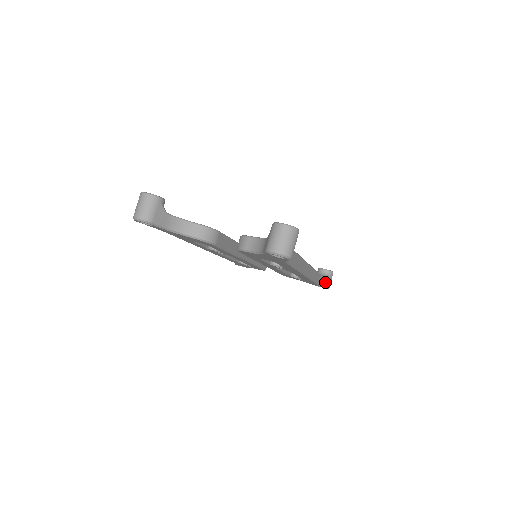
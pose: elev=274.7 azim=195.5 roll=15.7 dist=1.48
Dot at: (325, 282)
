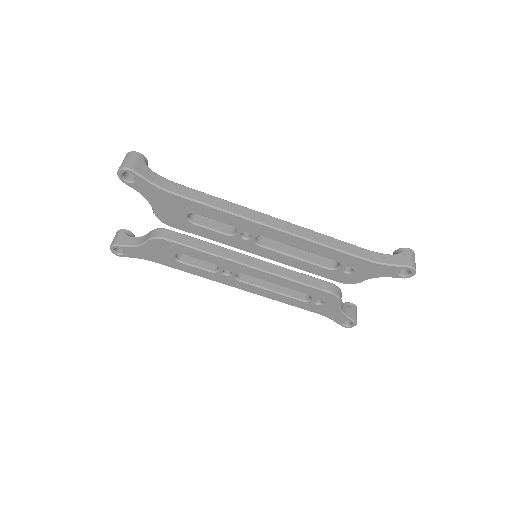
Dot at: (394, 260)
